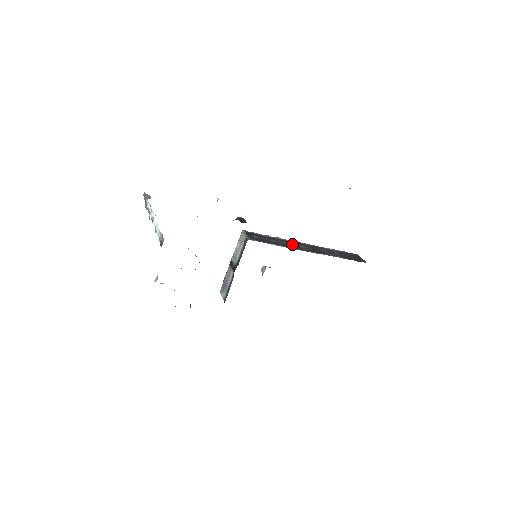
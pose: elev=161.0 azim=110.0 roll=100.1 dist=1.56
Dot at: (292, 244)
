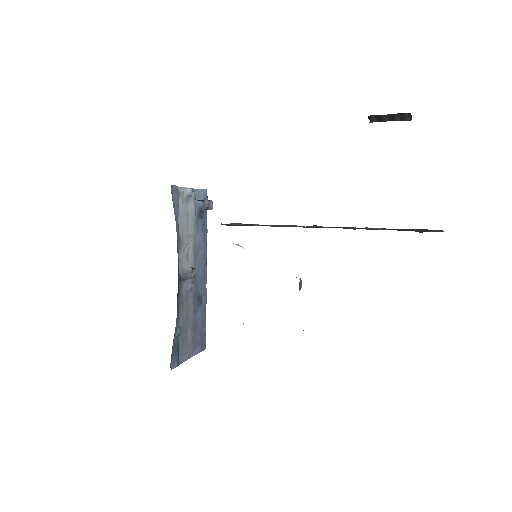
Dot at: (296, 226)
